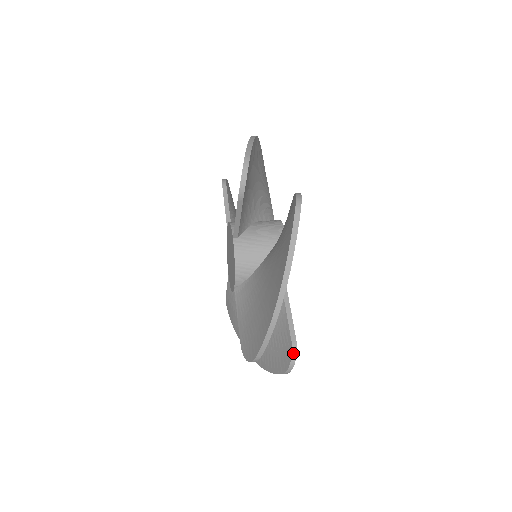
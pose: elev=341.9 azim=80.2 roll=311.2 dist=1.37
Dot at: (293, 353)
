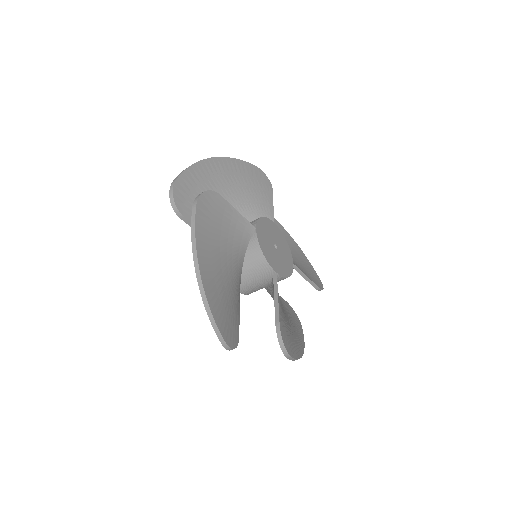
Dot at: (278, 334)
